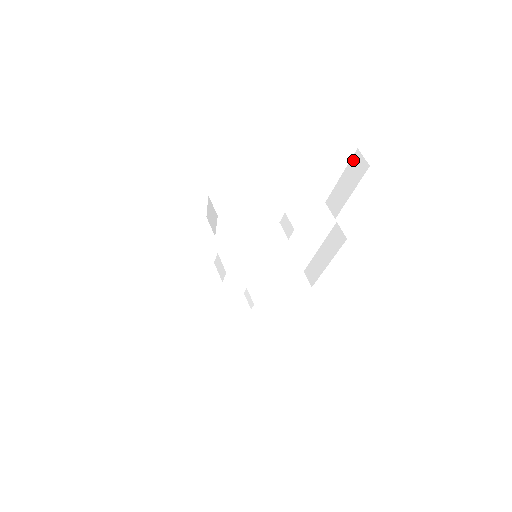
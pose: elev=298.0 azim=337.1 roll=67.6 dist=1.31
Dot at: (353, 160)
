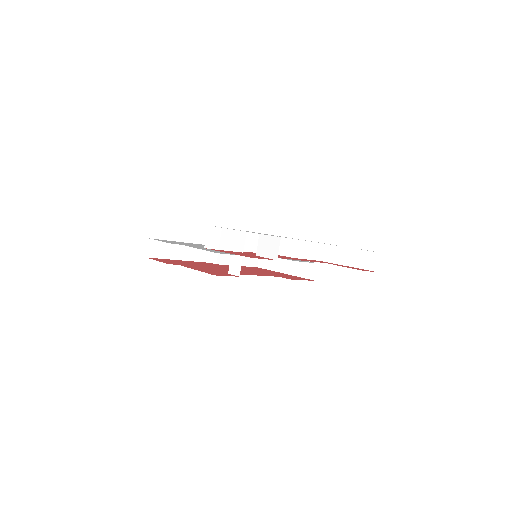
Dot at: (369, 253)
